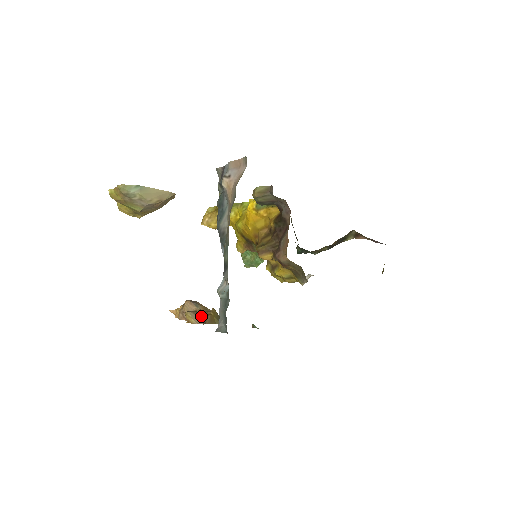
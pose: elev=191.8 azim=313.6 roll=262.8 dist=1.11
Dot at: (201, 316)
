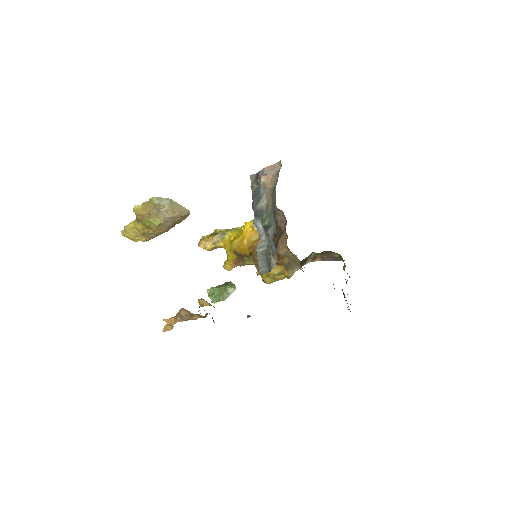
Dot at: occluded
